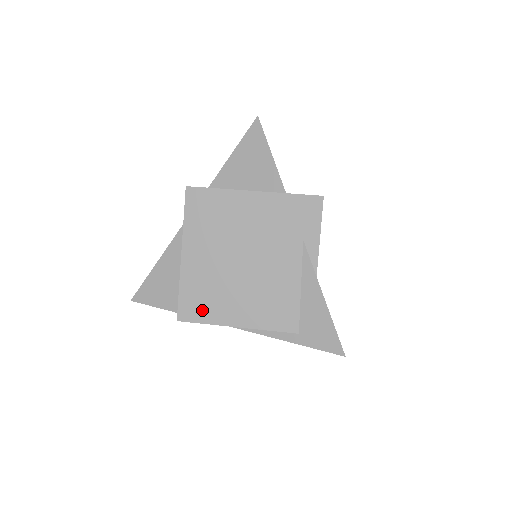
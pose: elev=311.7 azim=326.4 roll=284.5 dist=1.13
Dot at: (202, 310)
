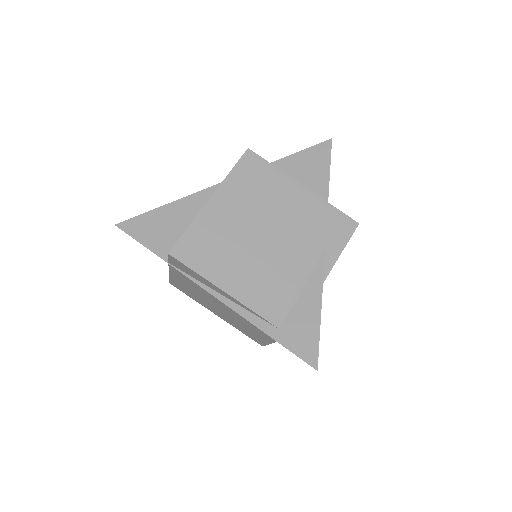
Dot at: (199, 257)
